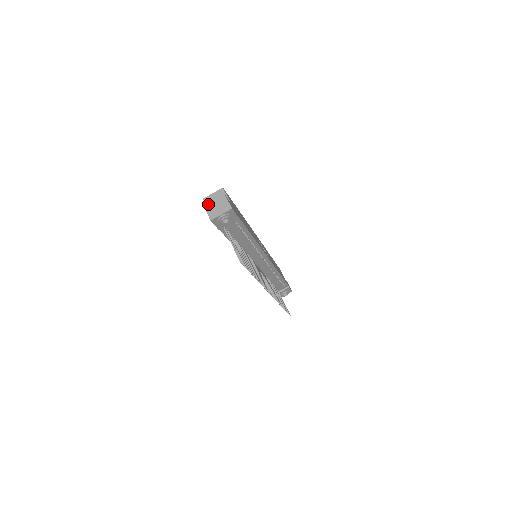
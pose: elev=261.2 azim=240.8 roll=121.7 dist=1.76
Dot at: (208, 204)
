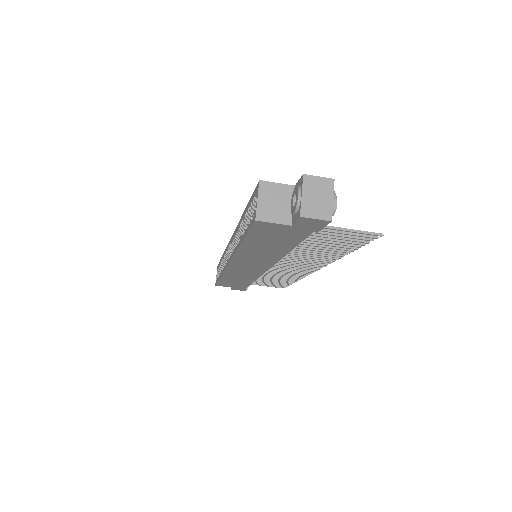
Dot at: (300, 208)
